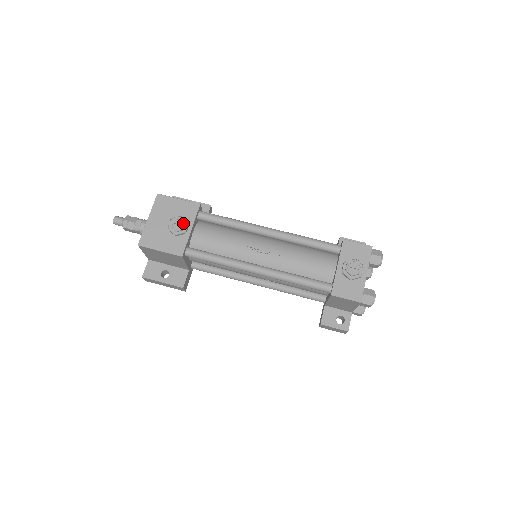
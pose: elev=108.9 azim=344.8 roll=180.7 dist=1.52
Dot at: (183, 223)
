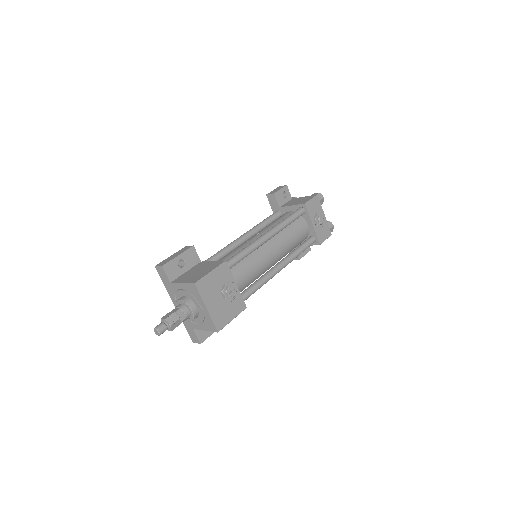
Dot at: (233, 287)
